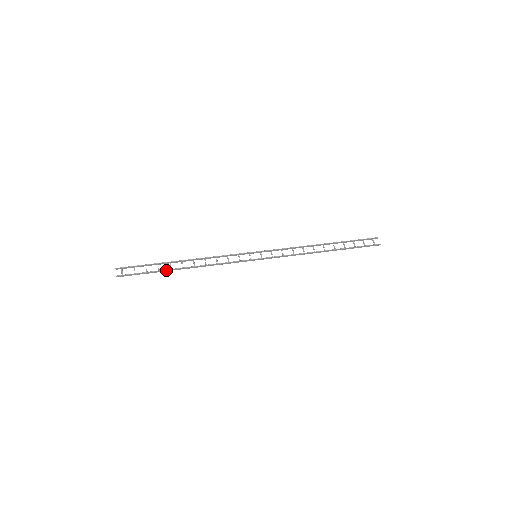
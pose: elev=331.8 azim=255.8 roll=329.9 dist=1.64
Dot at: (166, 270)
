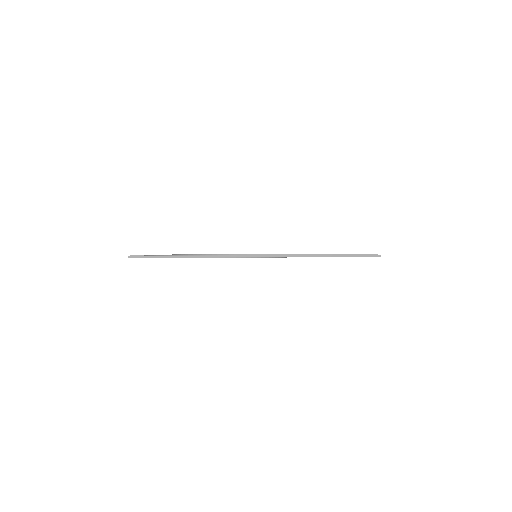
Dot at: (172, 256)
